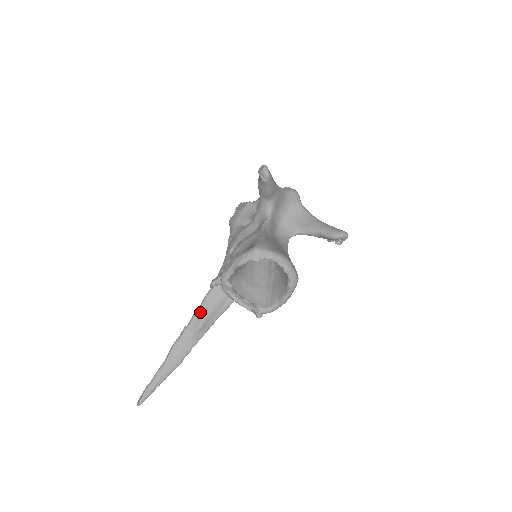
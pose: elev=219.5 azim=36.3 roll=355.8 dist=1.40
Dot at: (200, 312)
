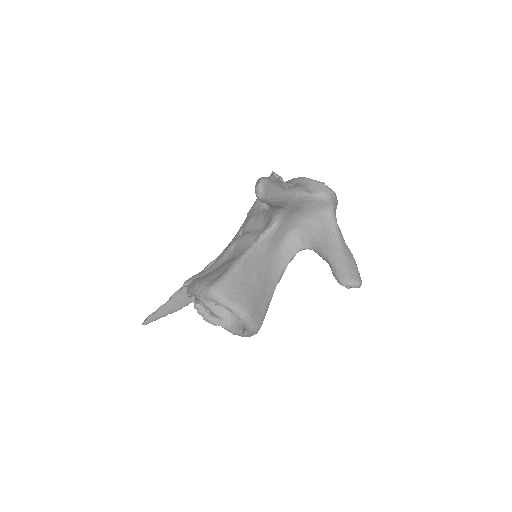
Dot at: occluded
